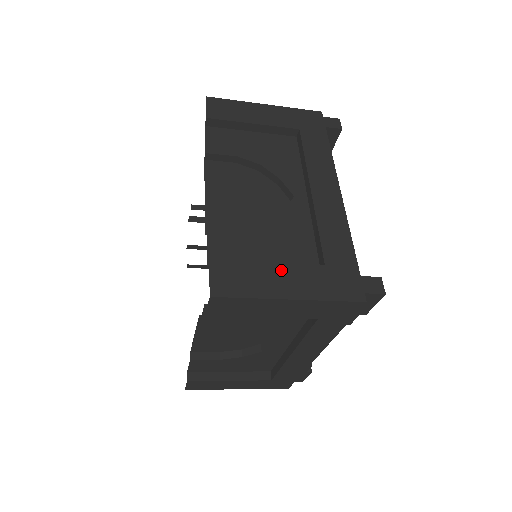
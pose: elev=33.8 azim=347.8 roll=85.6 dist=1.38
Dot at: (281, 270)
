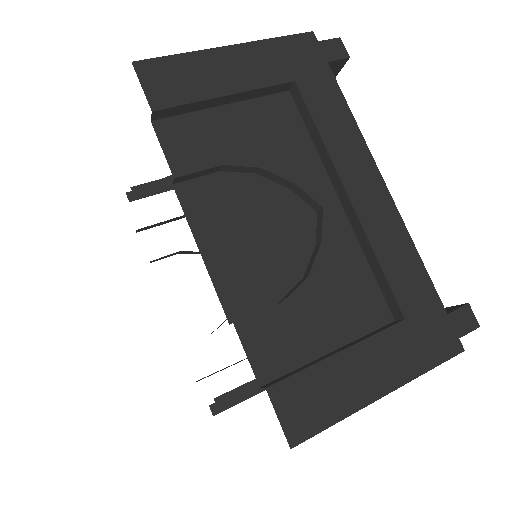
Dot at: (359, 355)
